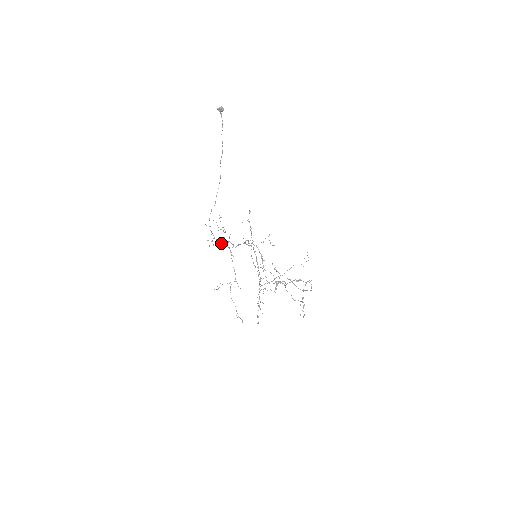
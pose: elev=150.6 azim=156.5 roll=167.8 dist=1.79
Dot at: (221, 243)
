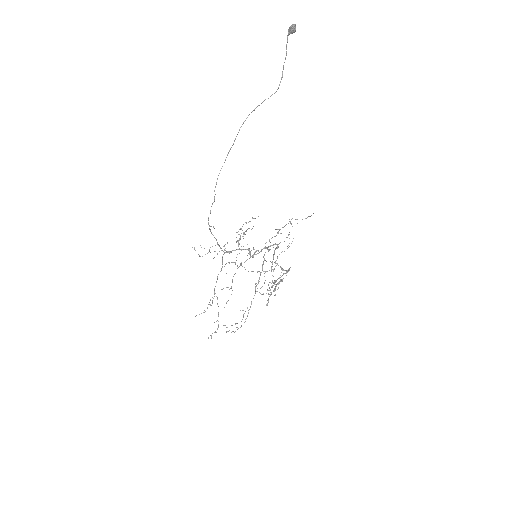
Dot at: (228, 251)
